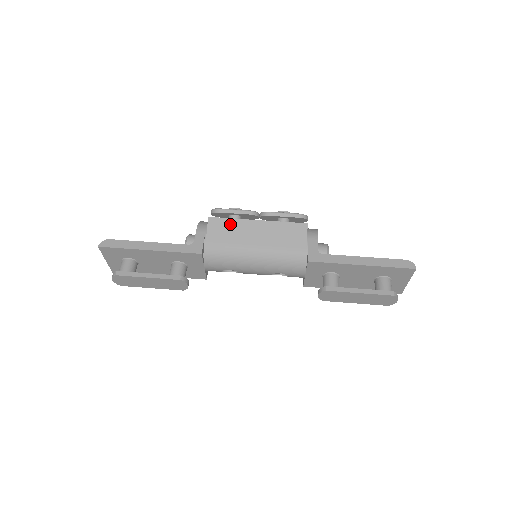
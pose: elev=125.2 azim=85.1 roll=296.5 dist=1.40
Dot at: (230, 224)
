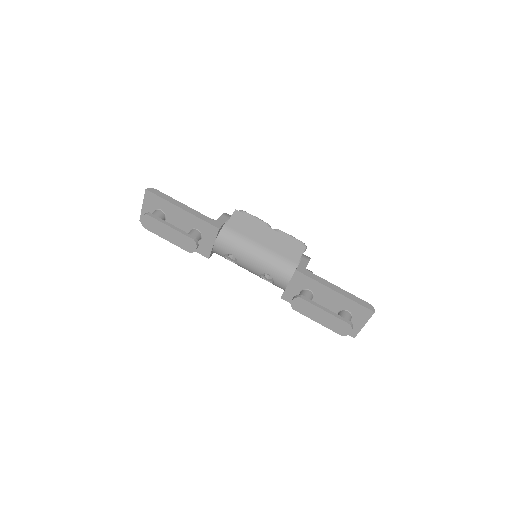
Dot at: (249, 221)
